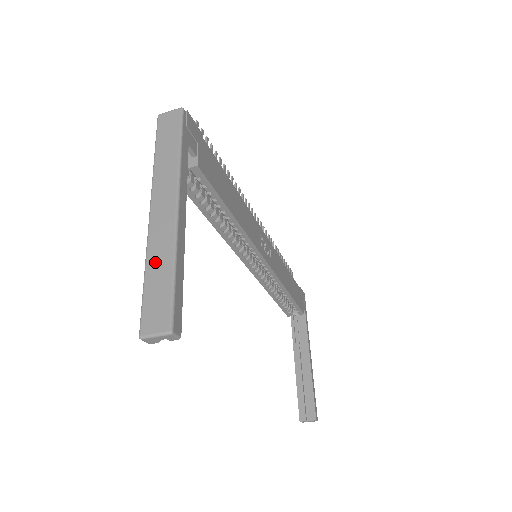
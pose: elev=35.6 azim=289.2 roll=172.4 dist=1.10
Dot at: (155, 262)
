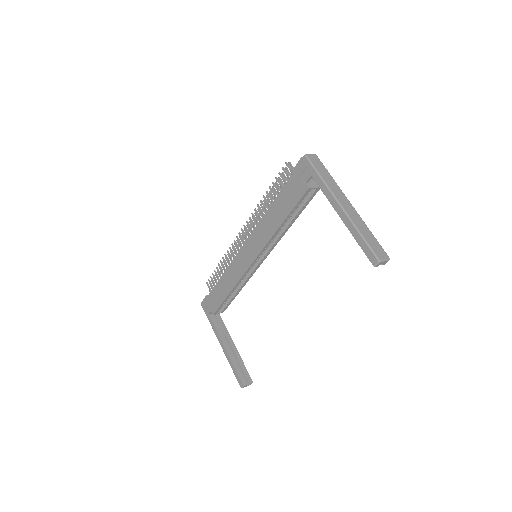
Dot at: (362, 229)
